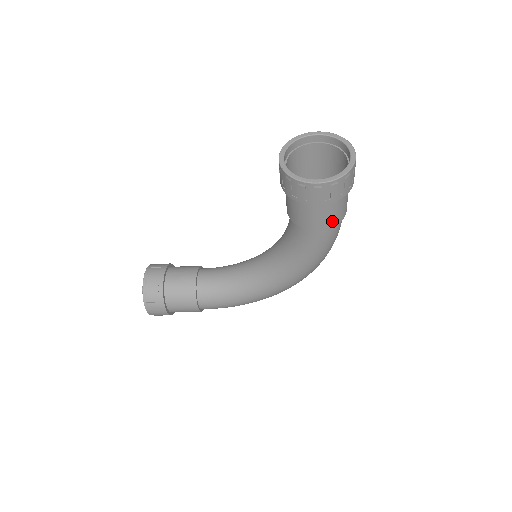
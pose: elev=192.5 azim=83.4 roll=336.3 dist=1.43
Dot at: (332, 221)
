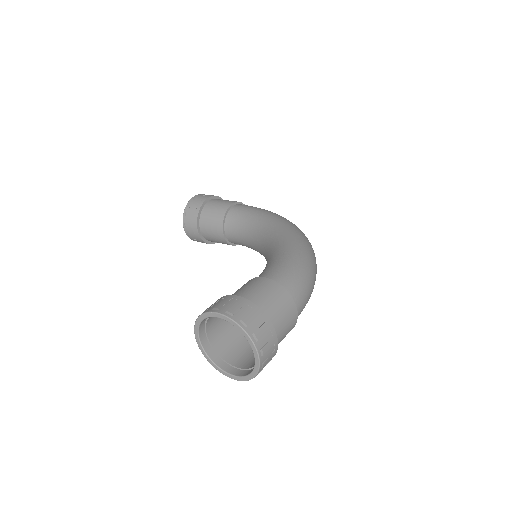
Dot at: occluded
